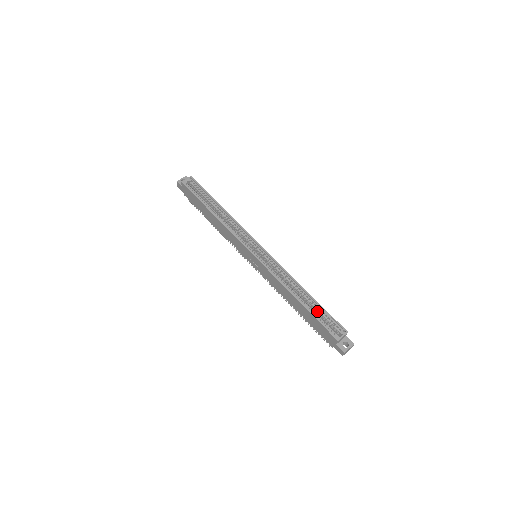
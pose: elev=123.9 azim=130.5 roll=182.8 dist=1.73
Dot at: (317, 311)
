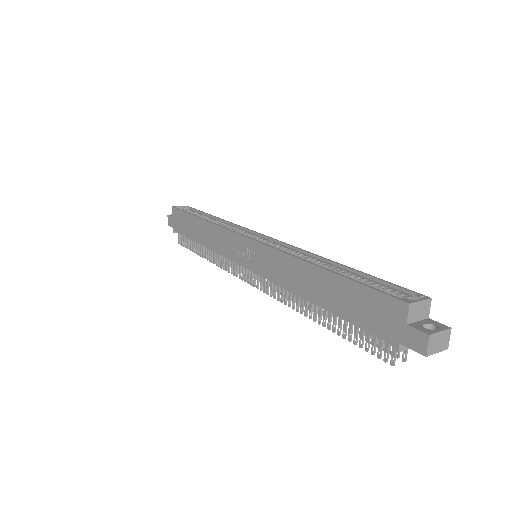
Dot at: occluded
